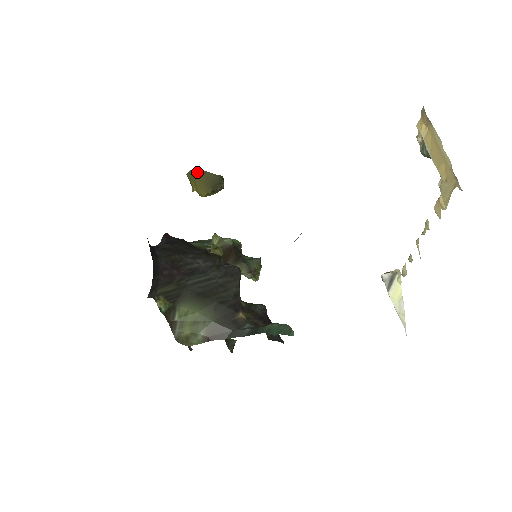
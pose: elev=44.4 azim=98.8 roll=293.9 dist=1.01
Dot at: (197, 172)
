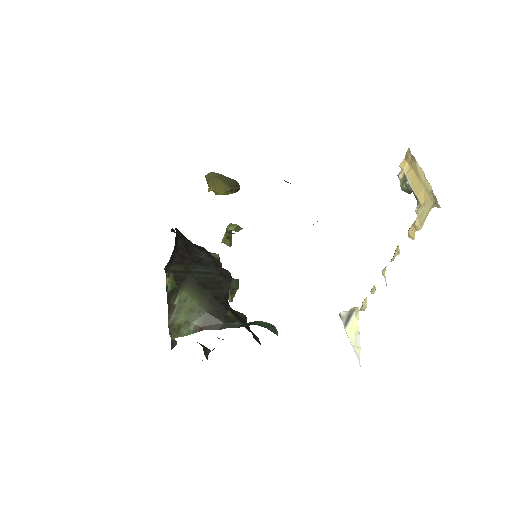
Dot at: (216, 175)
